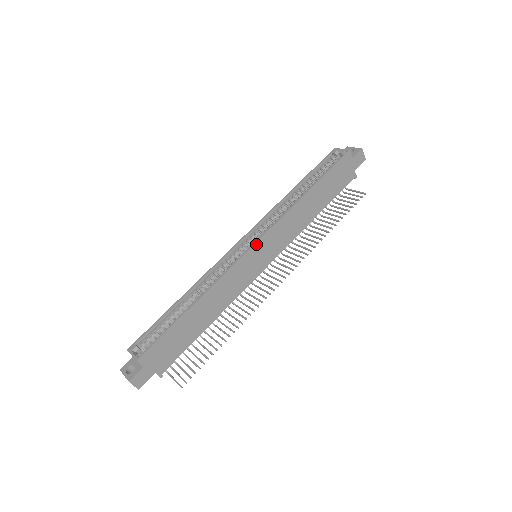
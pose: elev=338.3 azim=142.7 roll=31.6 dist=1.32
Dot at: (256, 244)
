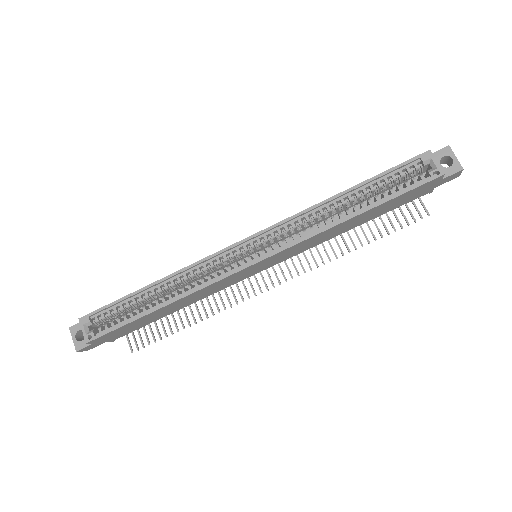
Dot at: (259, 262)
